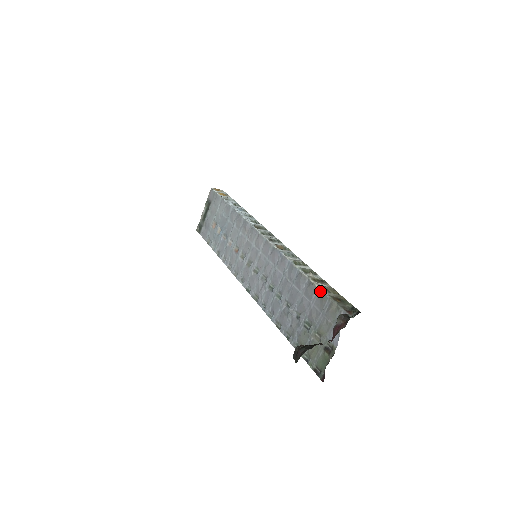
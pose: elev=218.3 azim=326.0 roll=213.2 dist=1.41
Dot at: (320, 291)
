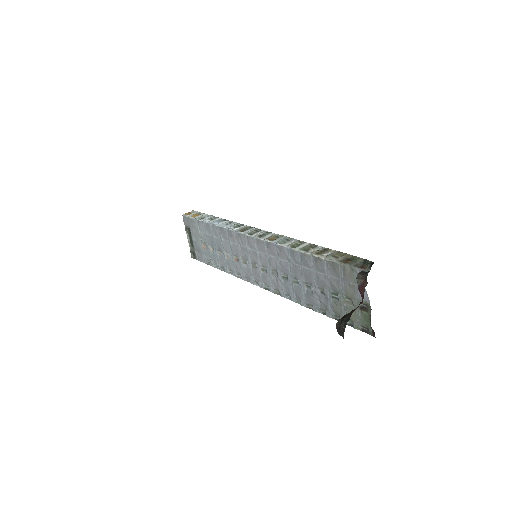
Dot at: (328, 262)
